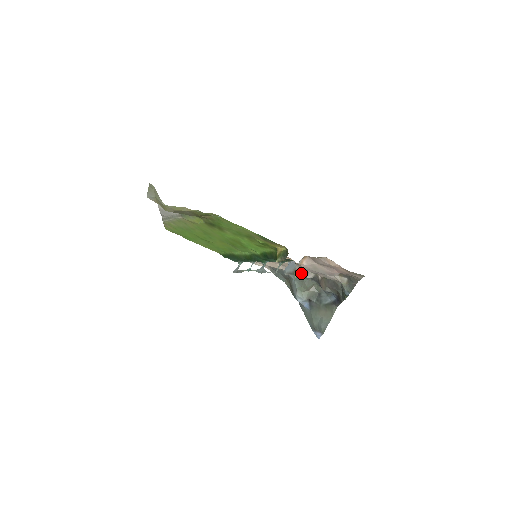
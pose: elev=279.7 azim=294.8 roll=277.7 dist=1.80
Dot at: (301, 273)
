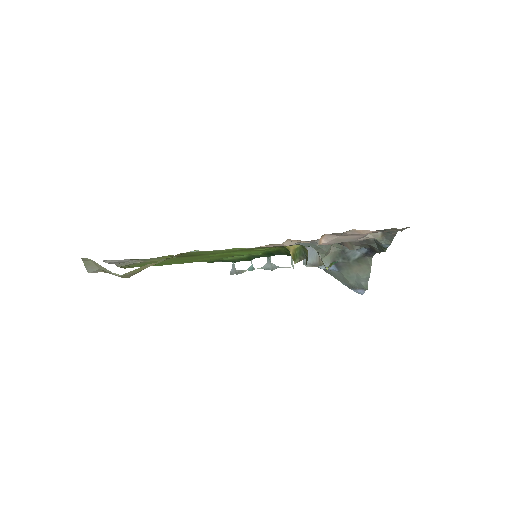
Dot at: (333, 264)
